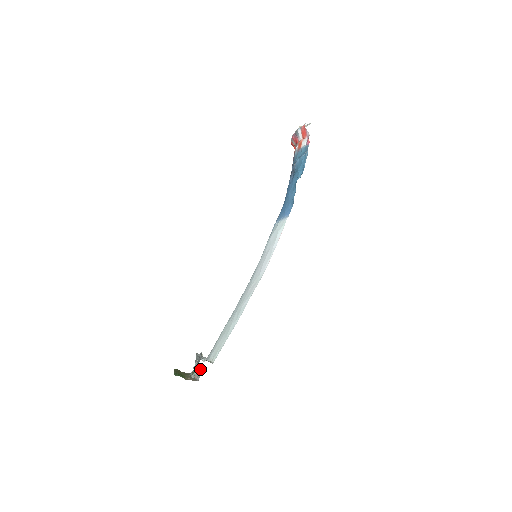
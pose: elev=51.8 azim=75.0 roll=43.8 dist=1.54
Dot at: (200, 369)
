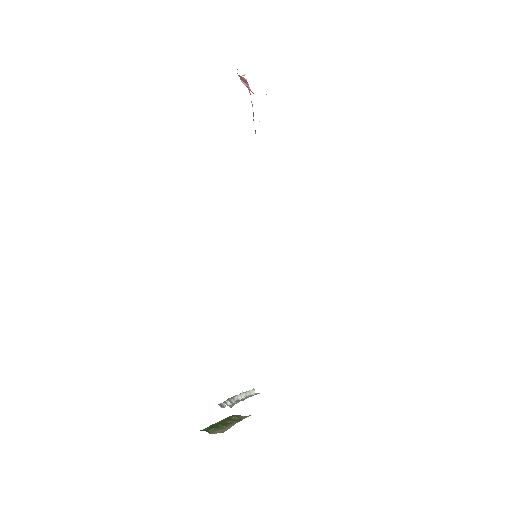
Dot at: occluded
